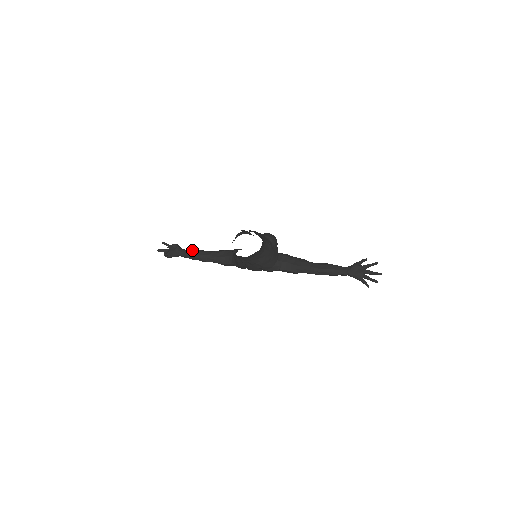
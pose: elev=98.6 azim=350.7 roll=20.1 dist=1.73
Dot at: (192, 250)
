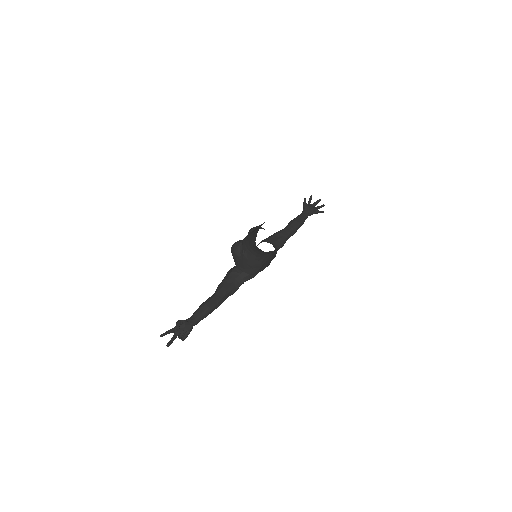
Dot at: (200, 308)
